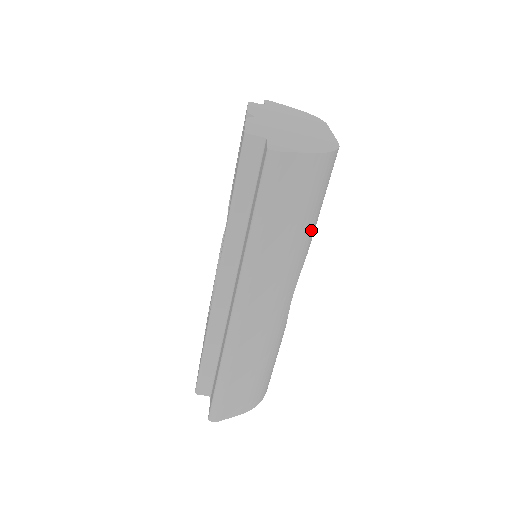
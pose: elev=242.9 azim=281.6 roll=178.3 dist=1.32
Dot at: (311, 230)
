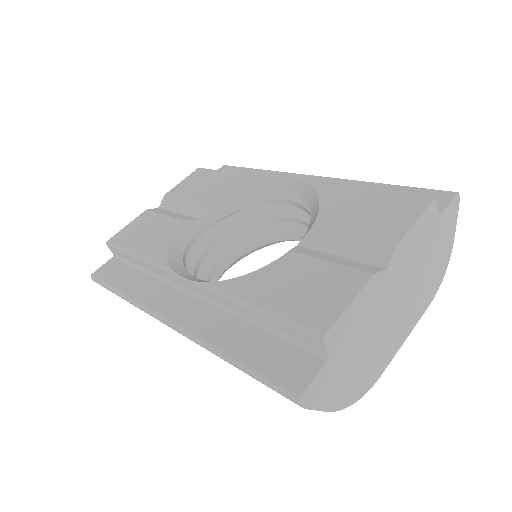
Dot at: occluded
